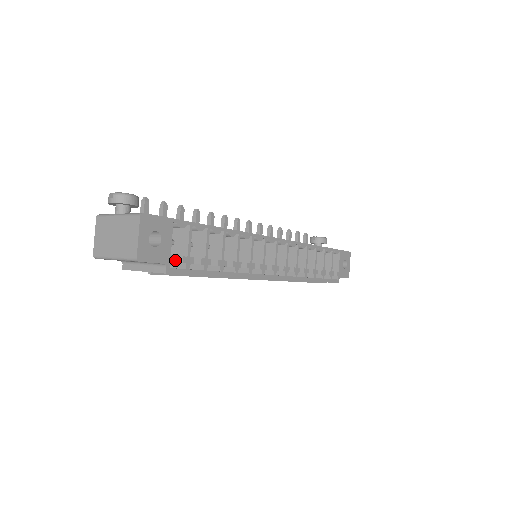
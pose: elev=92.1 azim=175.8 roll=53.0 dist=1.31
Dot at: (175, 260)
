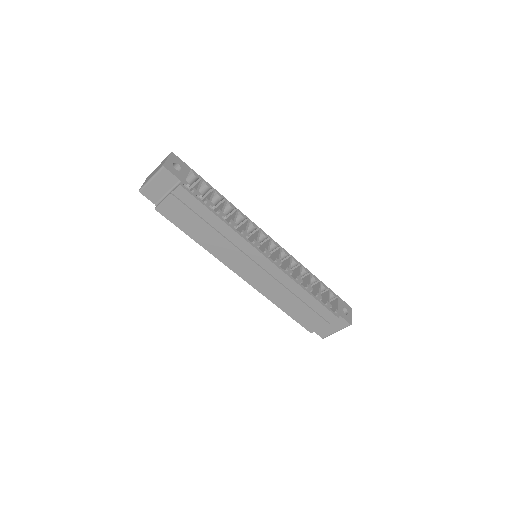
Dot at: occluded
